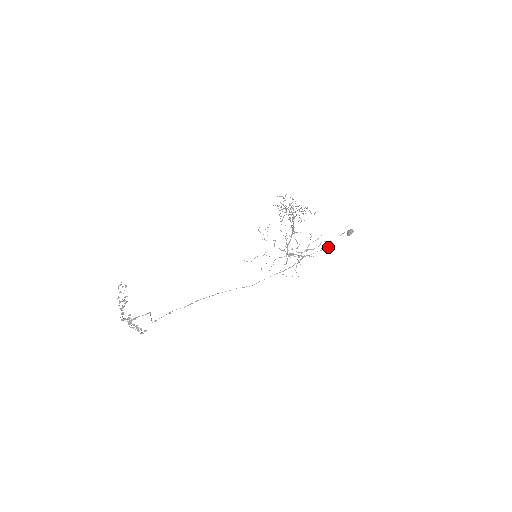
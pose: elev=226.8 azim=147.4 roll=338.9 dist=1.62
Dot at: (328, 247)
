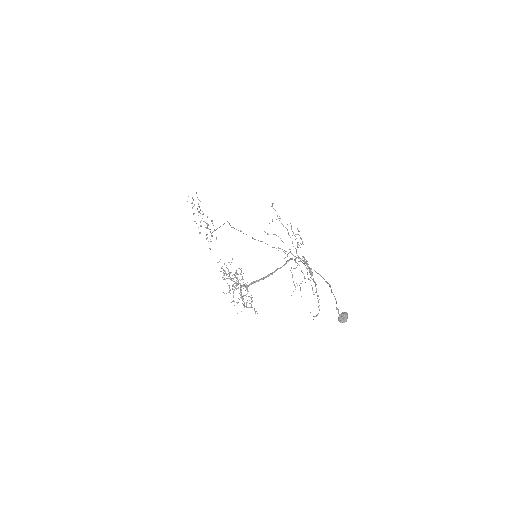
Dot at: occluded
